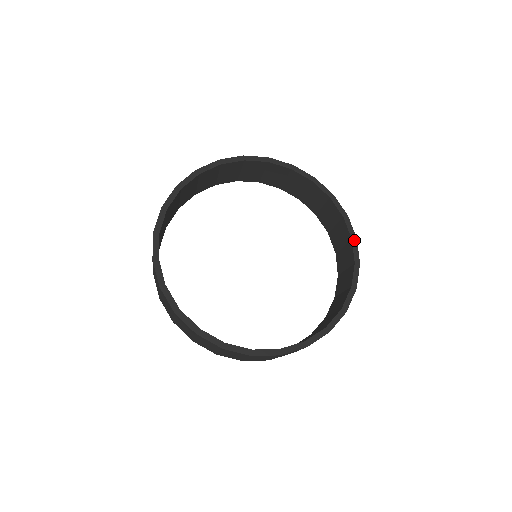
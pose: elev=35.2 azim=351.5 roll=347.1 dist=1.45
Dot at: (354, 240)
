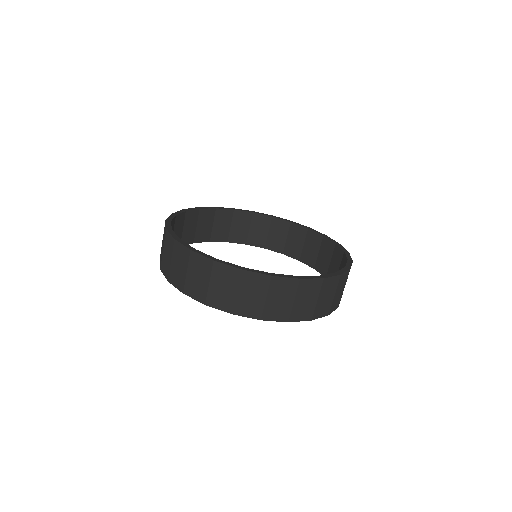
Dot at: (309, 228)
